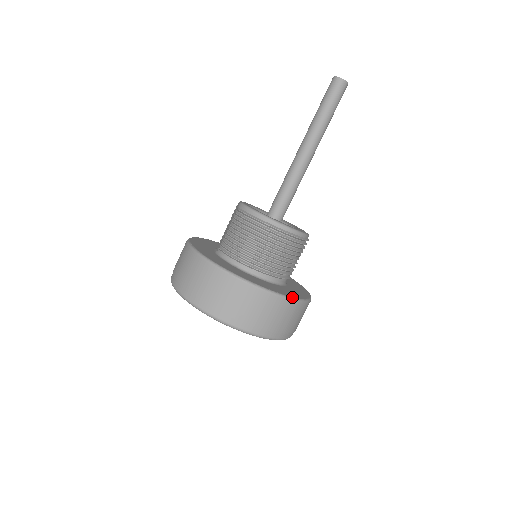
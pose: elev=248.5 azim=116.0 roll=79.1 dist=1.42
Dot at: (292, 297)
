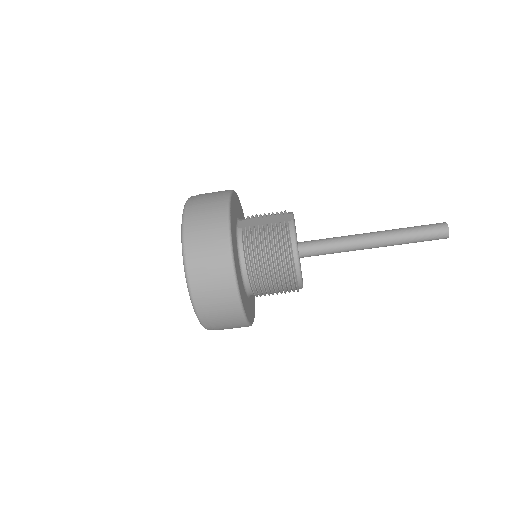
Dot at: (249, 321)
